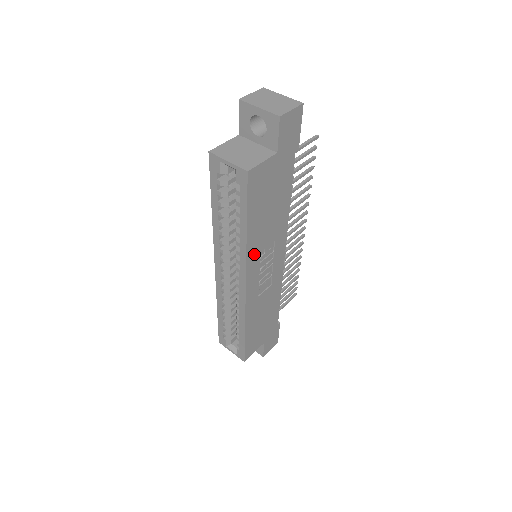
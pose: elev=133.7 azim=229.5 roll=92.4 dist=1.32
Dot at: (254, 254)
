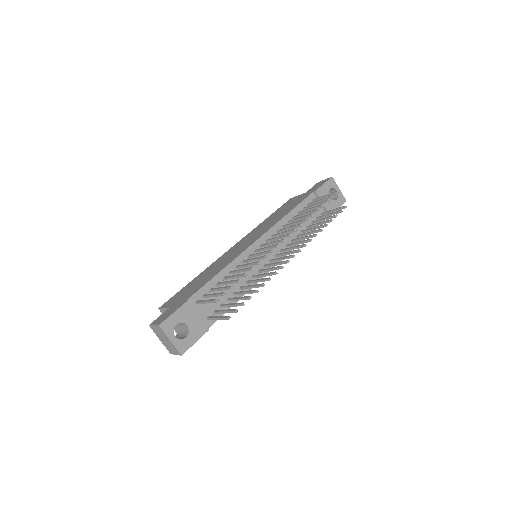
Dot at: occluded
